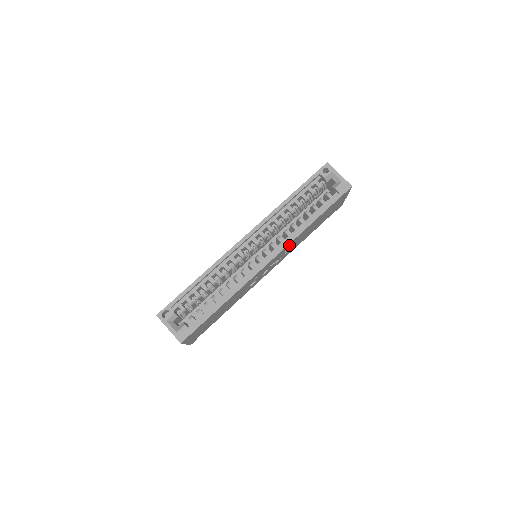
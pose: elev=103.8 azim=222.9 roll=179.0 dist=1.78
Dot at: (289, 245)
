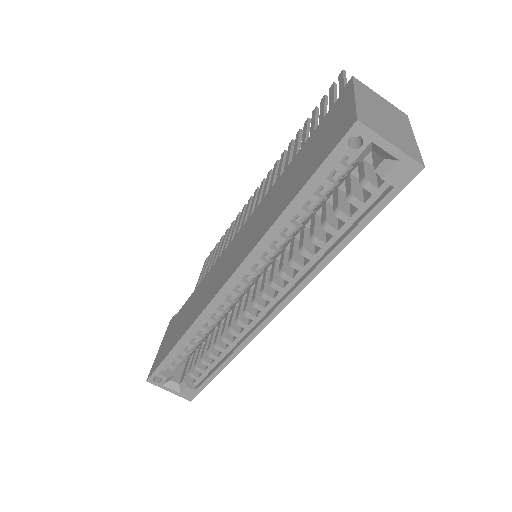
Dot at: occluded
